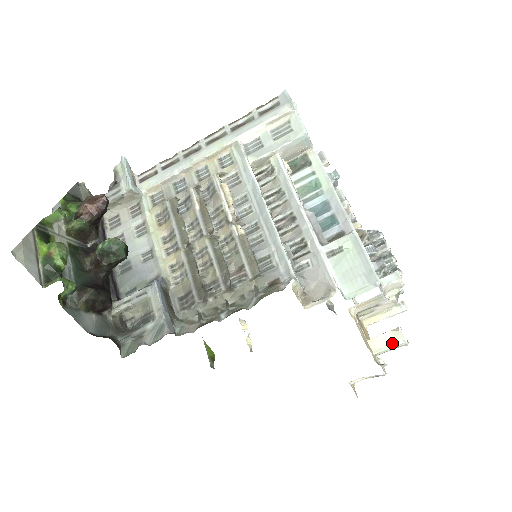
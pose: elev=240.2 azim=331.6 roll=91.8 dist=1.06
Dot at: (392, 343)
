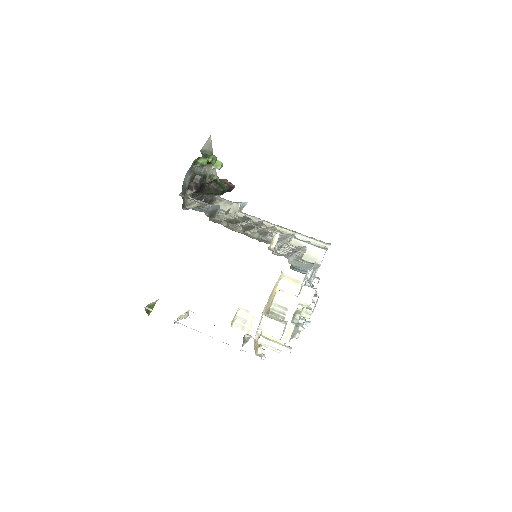
Dot at: (277, 320)
